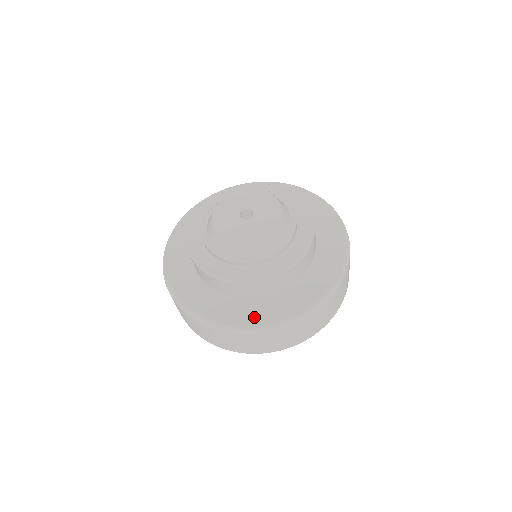
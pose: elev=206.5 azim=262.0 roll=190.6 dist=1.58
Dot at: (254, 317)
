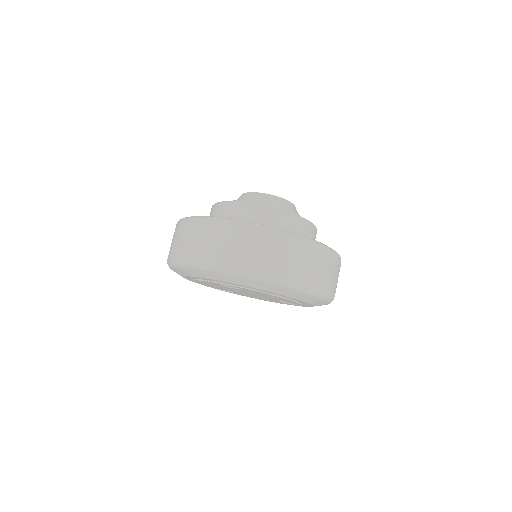
Dot at: occluded
